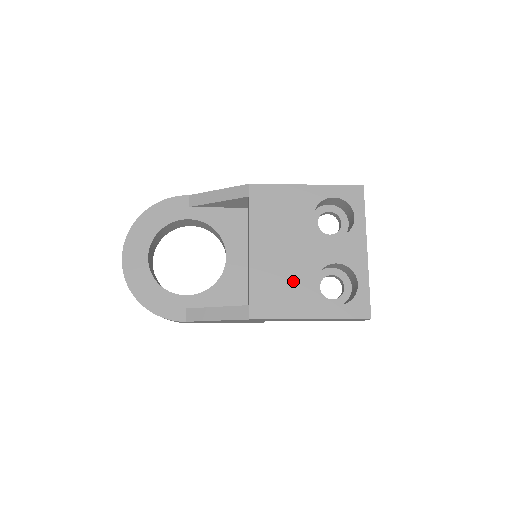
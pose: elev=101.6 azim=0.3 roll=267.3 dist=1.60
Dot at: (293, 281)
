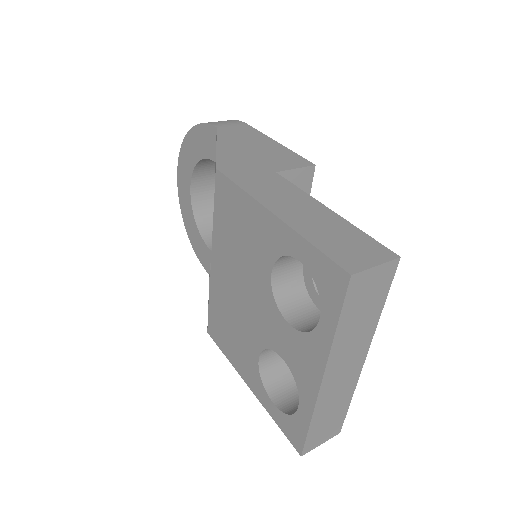
Dot at: (240, 333)
